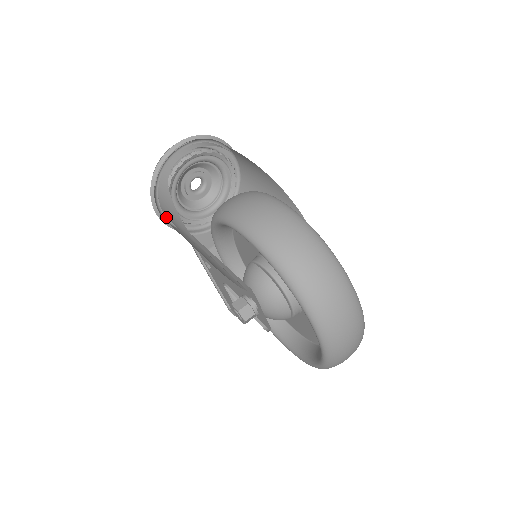
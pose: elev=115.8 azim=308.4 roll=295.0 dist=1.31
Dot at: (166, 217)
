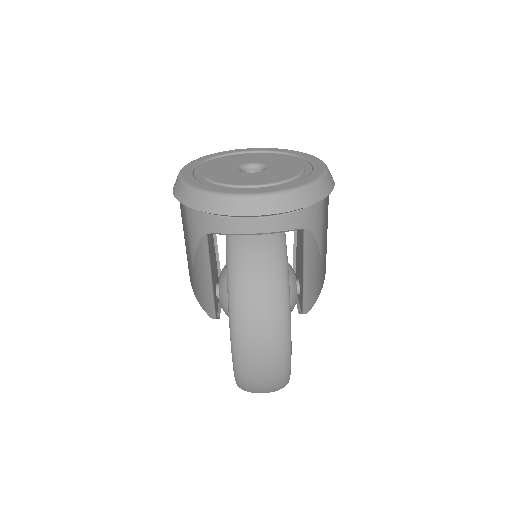
Dot at: occluded
